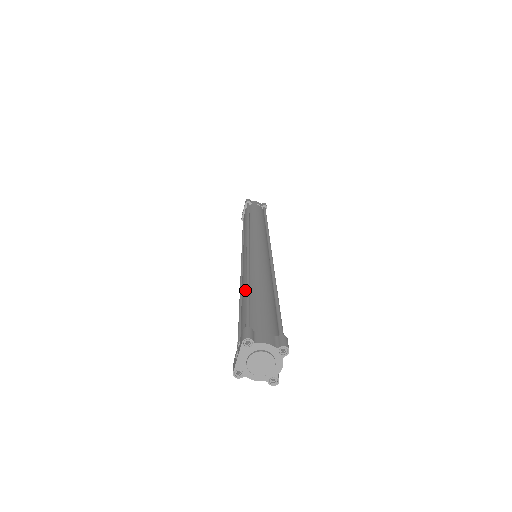
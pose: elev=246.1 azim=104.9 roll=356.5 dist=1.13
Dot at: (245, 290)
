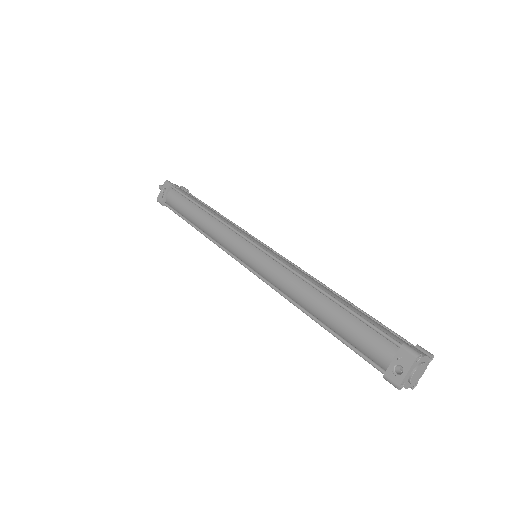
Dot at: (324, 301)
